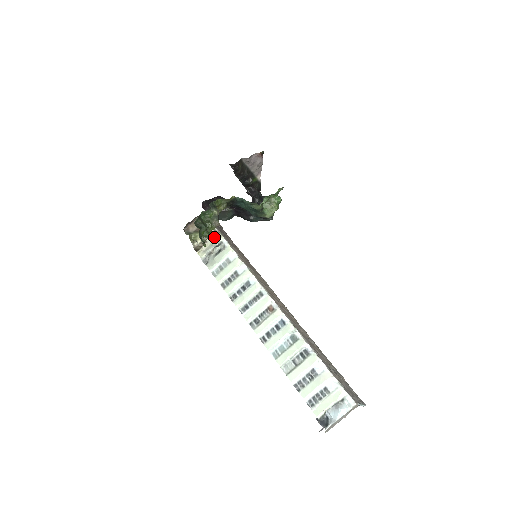
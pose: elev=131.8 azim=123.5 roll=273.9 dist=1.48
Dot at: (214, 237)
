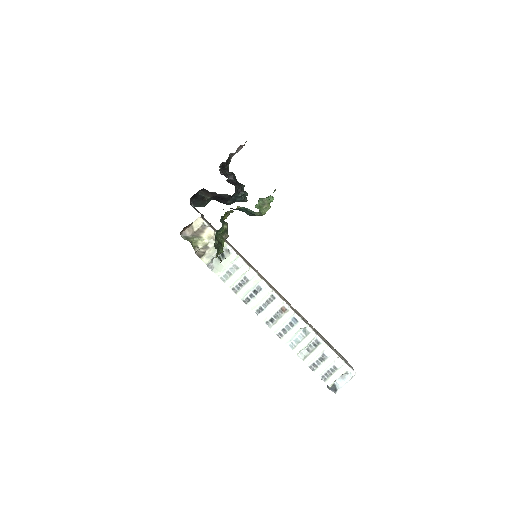
Dot at: occluded
